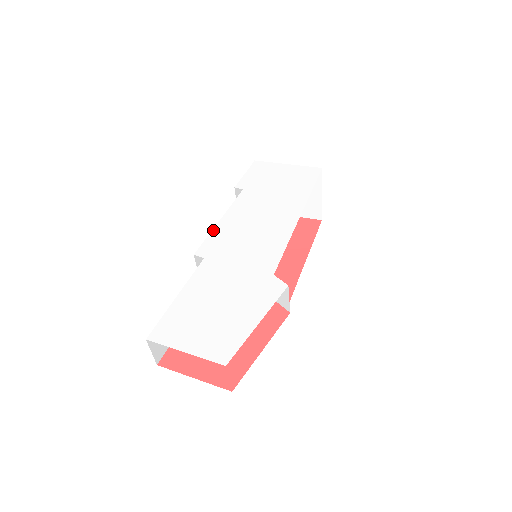
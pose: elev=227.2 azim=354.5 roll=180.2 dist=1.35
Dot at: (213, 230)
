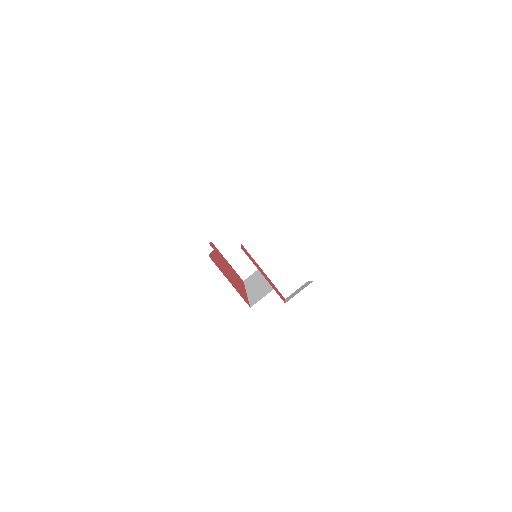
Dot at: occluded
